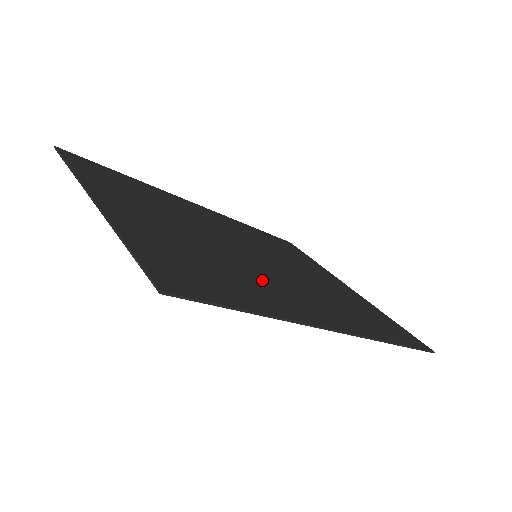
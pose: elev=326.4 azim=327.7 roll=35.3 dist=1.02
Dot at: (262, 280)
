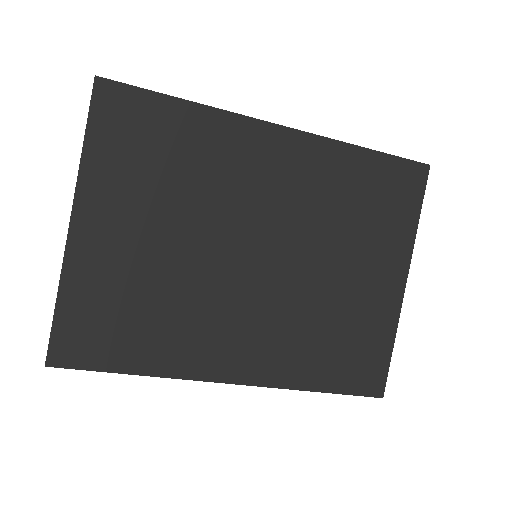
Dot at: (198, 317)
